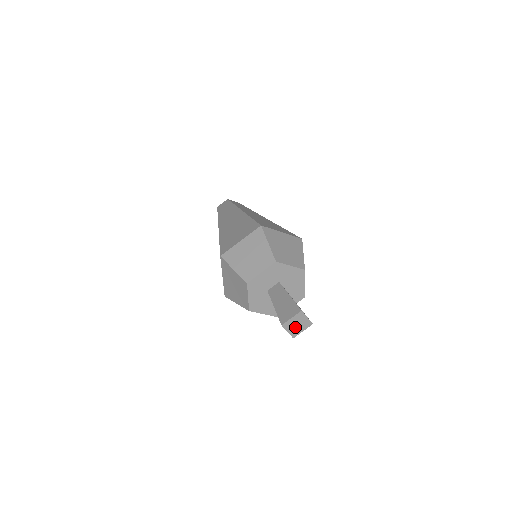
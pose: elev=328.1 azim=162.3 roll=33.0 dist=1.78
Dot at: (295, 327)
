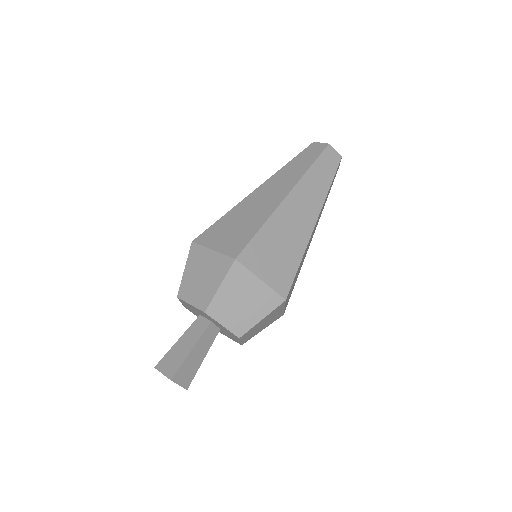
Dot at: occluded
